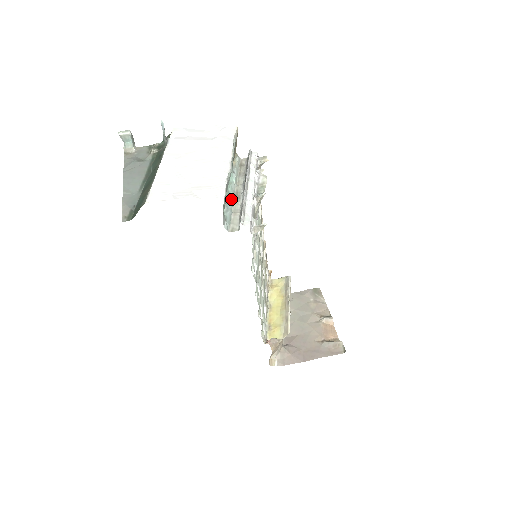
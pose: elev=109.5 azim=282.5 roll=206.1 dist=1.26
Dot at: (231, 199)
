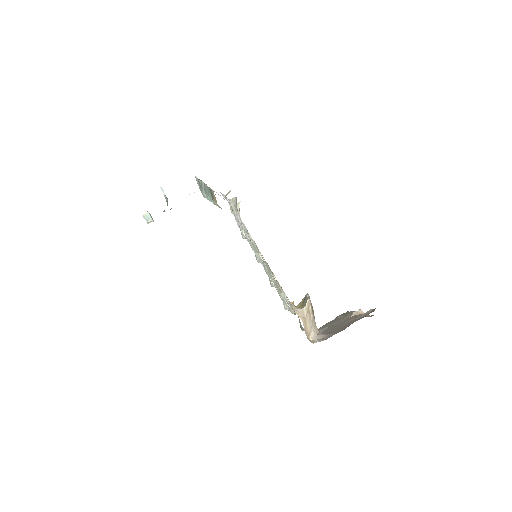
Dot at: occluded
